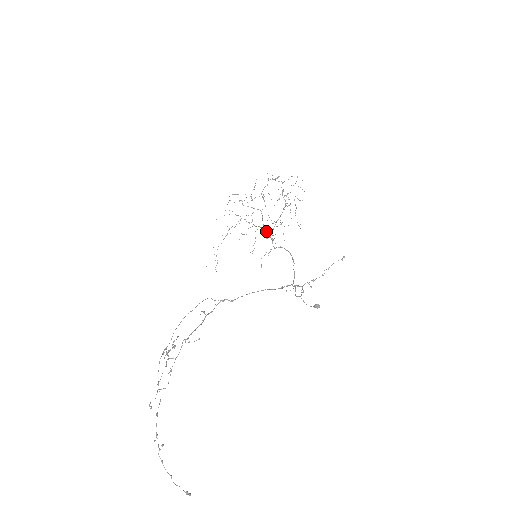
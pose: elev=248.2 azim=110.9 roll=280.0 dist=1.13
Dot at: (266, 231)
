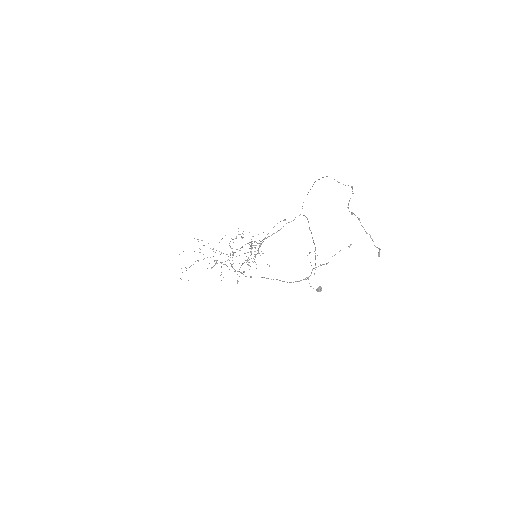
Dot at: (233, 268)
